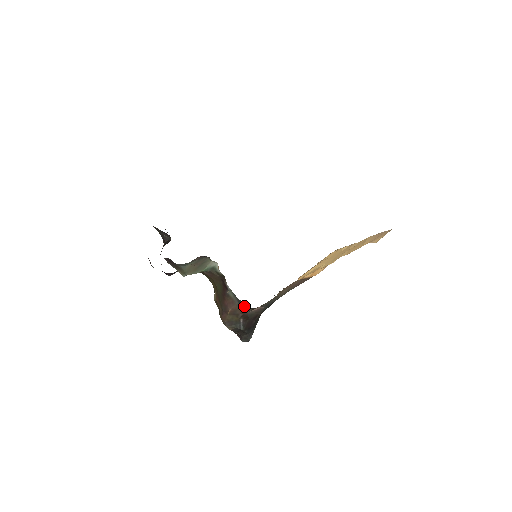
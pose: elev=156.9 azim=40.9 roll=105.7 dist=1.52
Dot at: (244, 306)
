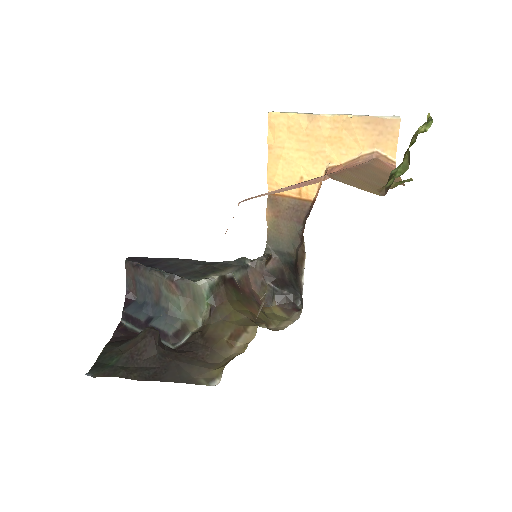
Dot at: (252, 265)
